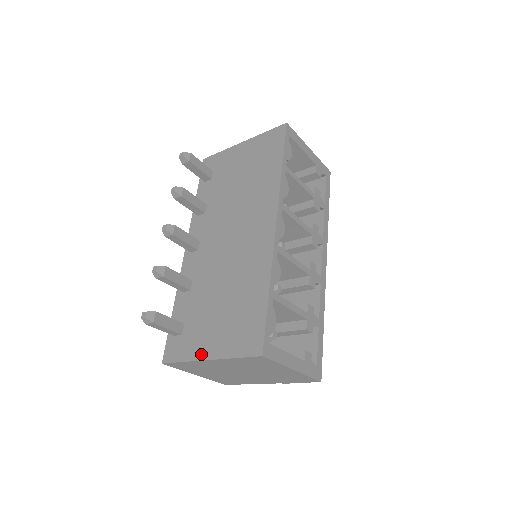
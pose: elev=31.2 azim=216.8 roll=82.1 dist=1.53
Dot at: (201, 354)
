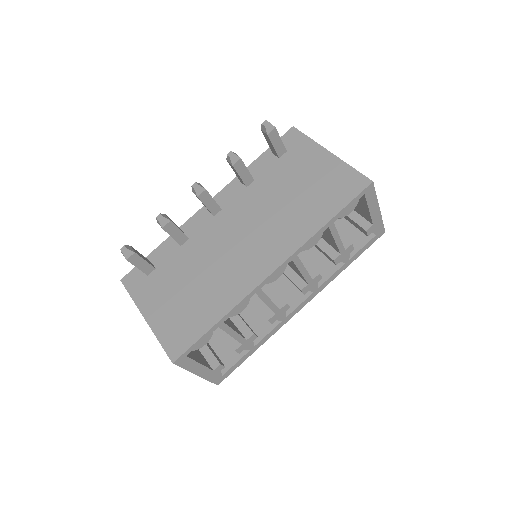
Dot at: (145, 308)
